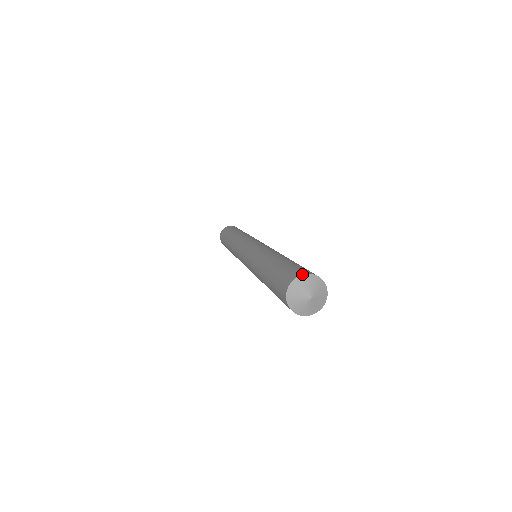
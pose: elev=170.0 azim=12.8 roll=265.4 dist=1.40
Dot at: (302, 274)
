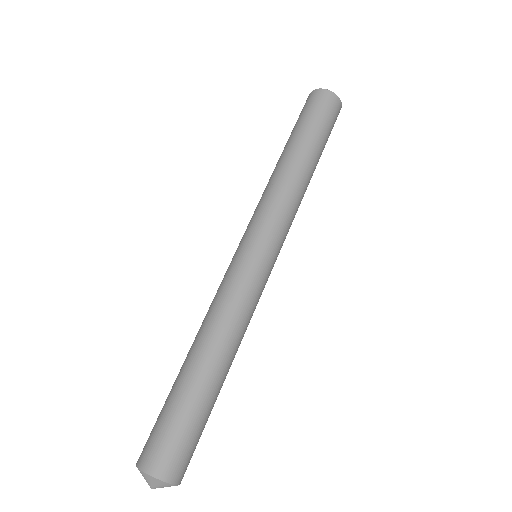
Dot at: (166, 482)
